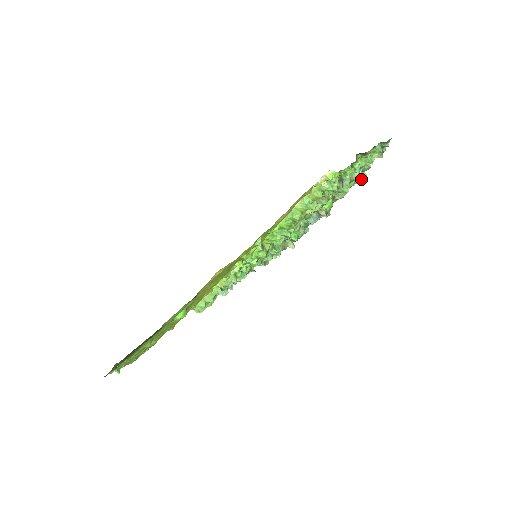
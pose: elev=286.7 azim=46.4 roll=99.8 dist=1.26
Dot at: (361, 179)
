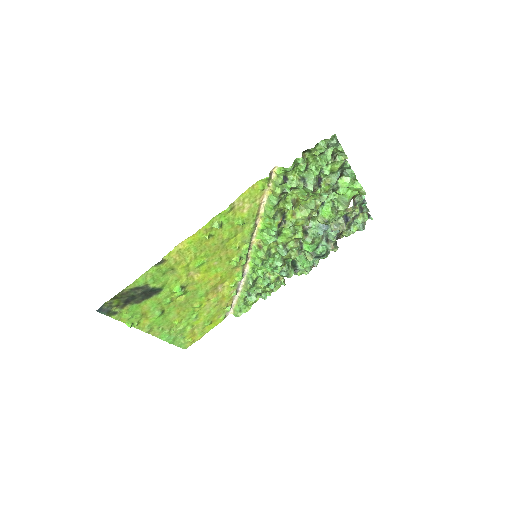
Dot at: (354, 187)
